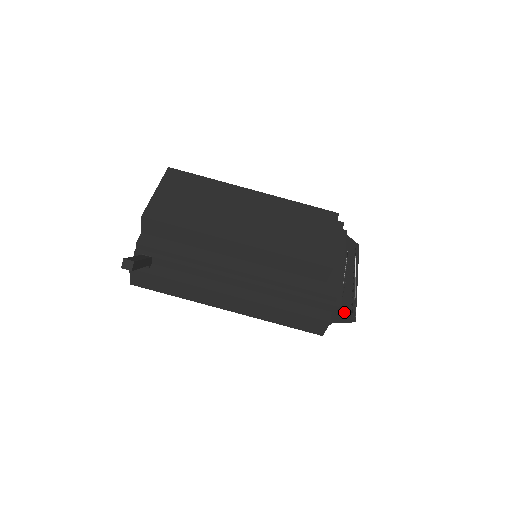
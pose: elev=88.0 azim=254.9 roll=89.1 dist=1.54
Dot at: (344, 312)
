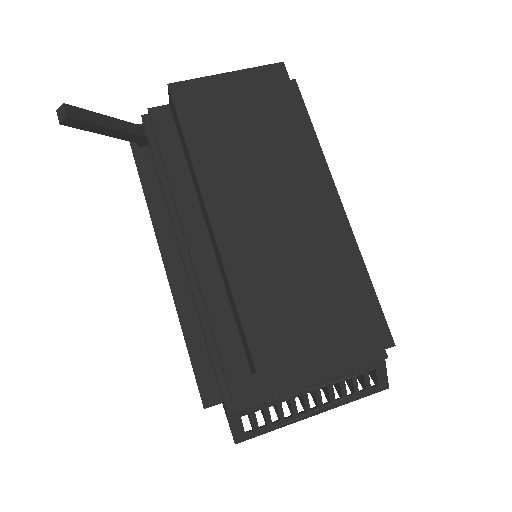
Dot at: (233, 421)
